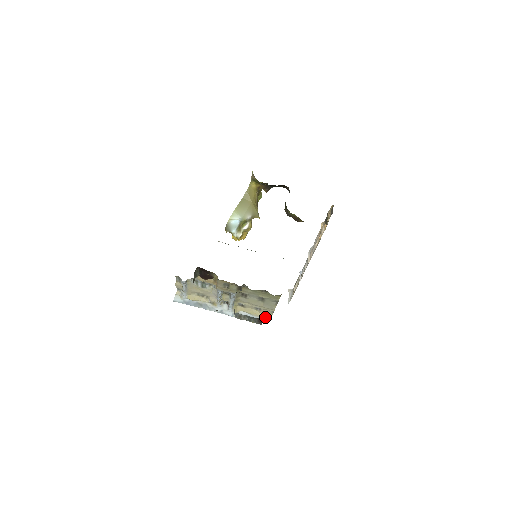
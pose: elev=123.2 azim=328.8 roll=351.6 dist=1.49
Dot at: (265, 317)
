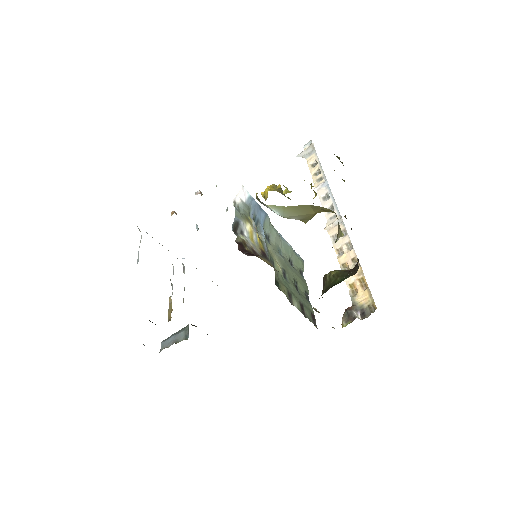
Dot at: occluded
